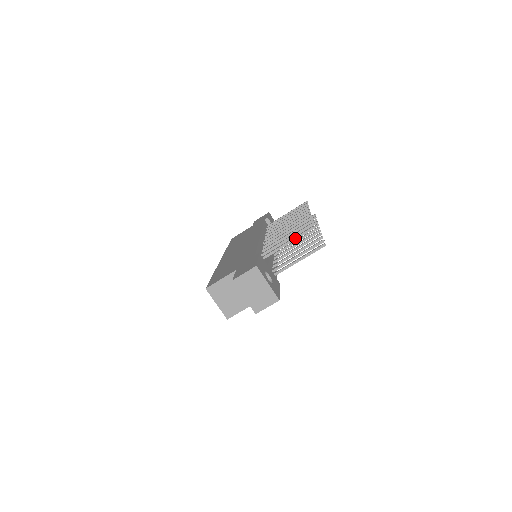
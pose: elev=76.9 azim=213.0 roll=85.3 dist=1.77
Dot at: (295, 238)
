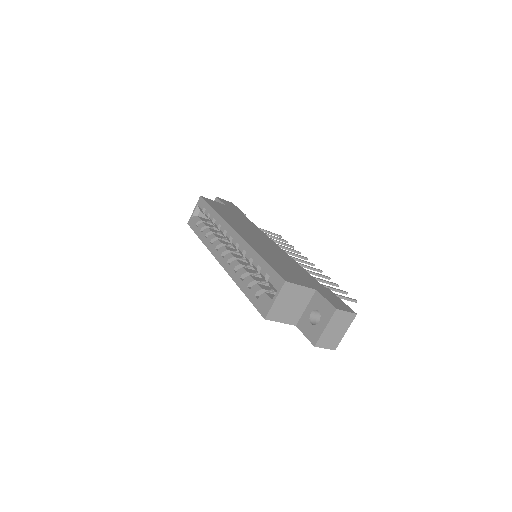
Dot at: (344, 297)
